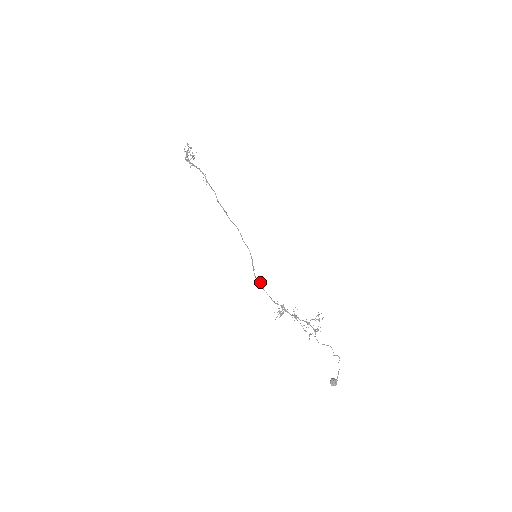
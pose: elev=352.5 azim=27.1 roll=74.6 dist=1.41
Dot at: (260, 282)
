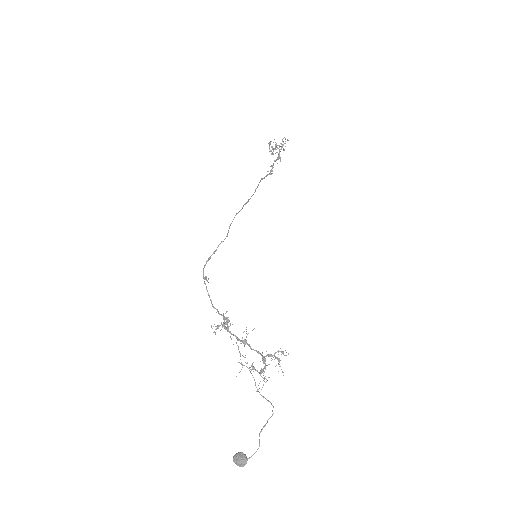
Dot at: (205, 277)
